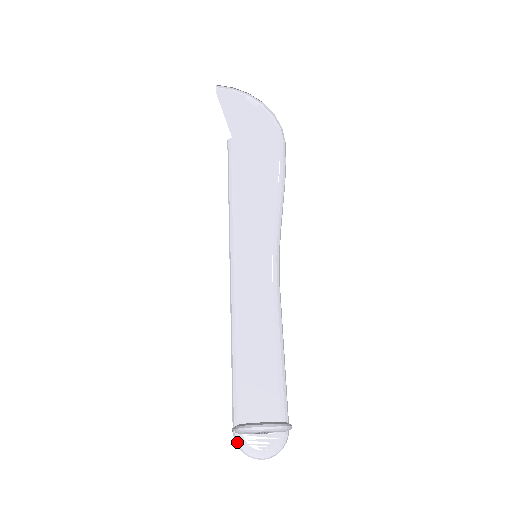
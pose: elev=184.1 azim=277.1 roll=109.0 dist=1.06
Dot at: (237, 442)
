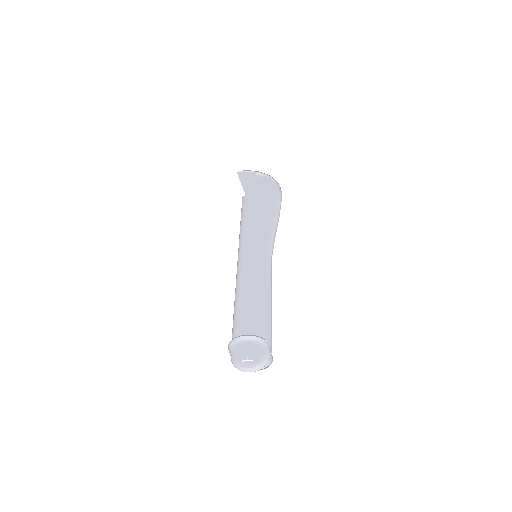
Dot at: (232, 361)
